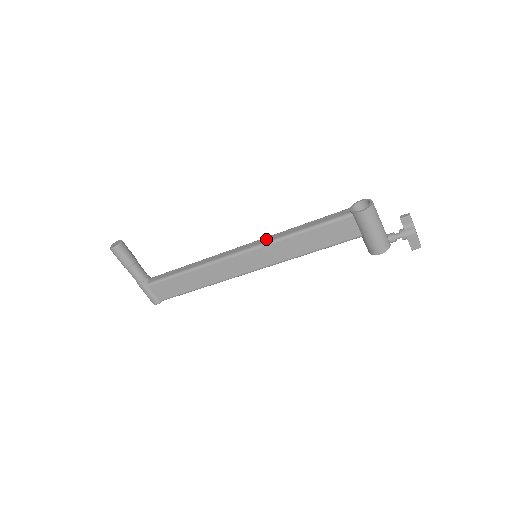
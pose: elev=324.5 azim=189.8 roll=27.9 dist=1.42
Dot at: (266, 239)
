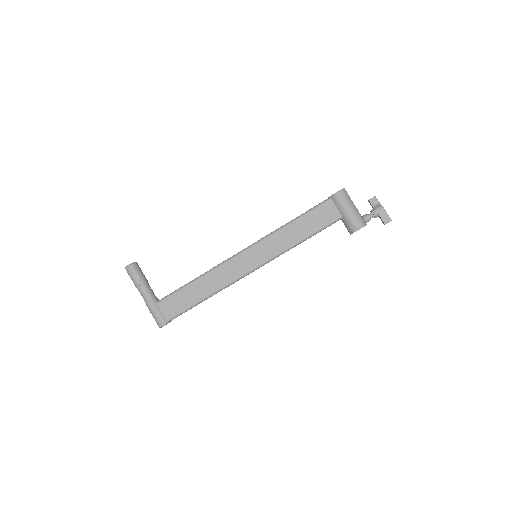
Dot at: (264, 237)
